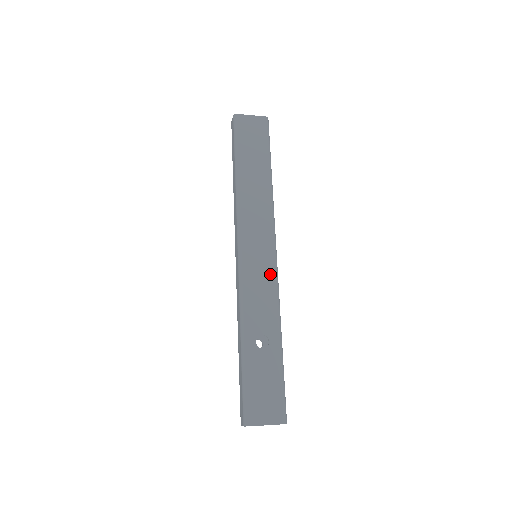
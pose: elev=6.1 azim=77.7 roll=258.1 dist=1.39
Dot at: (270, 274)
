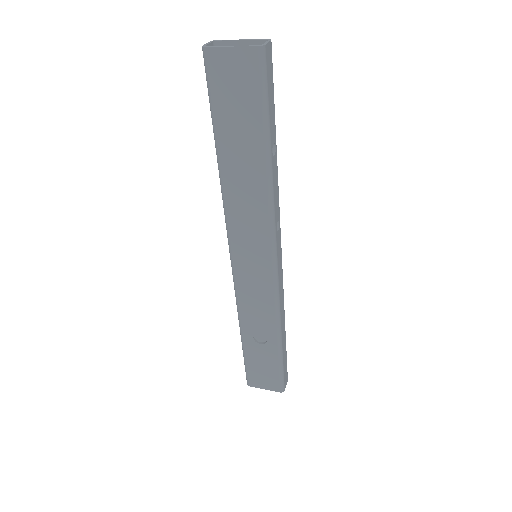
Dot at: (267, 286)
